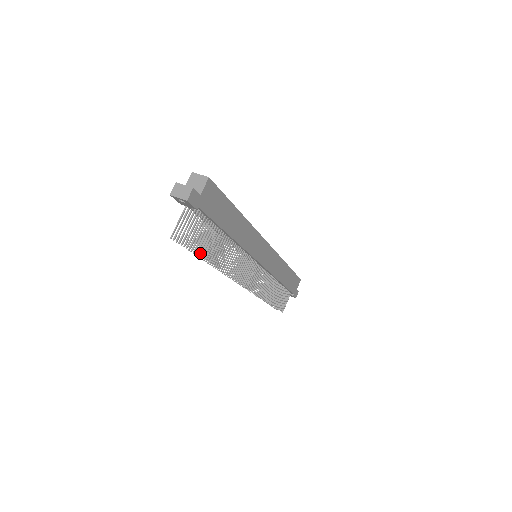
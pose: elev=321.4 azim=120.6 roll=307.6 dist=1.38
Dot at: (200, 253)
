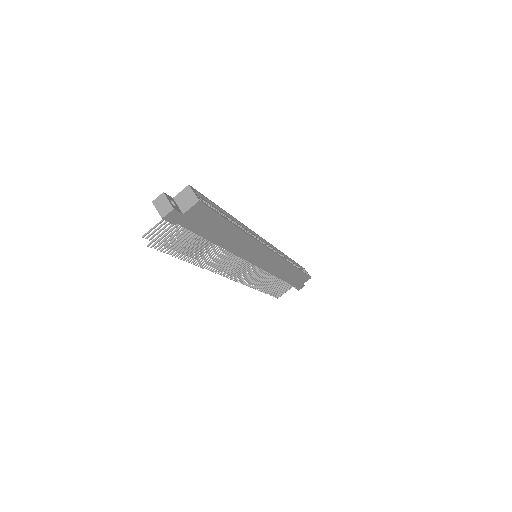
Dot at: (174, 255)
